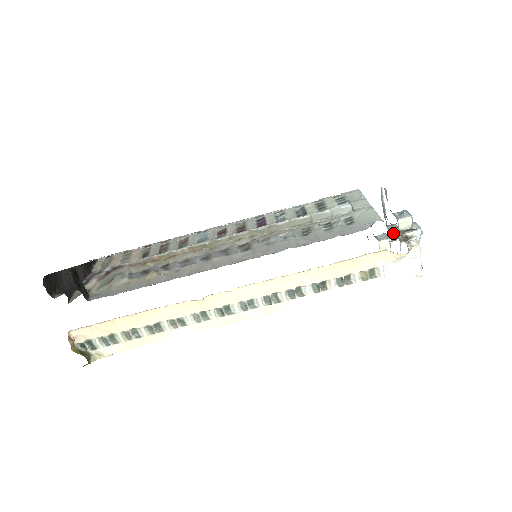
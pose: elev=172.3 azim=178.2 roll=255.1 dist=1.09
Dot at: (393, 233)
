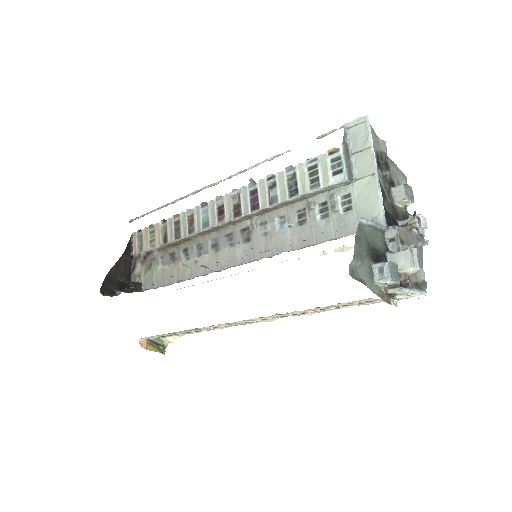
Dot at: (390, 249)
